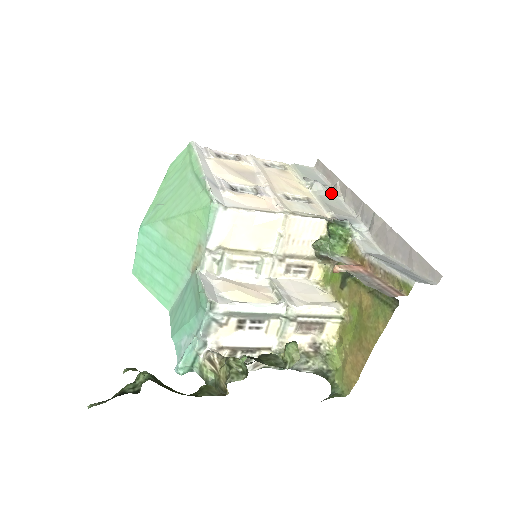
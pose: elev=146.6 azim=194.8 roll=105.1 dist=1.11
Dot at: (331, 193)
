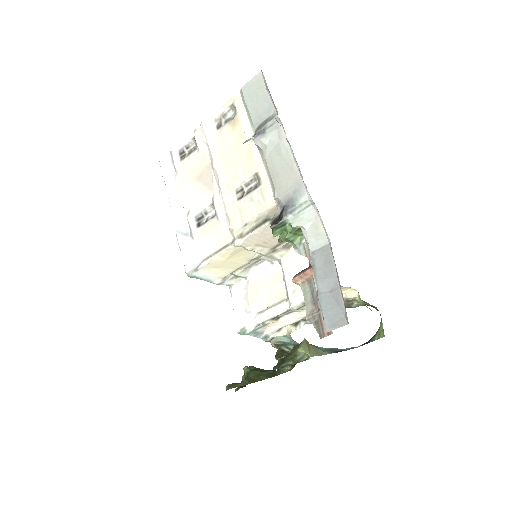
Dot at: (276, 140)
